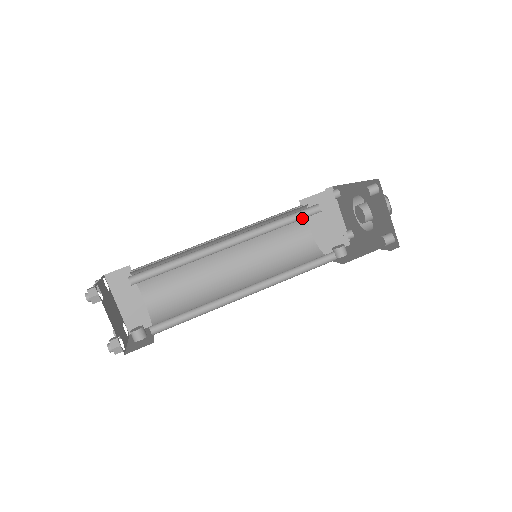
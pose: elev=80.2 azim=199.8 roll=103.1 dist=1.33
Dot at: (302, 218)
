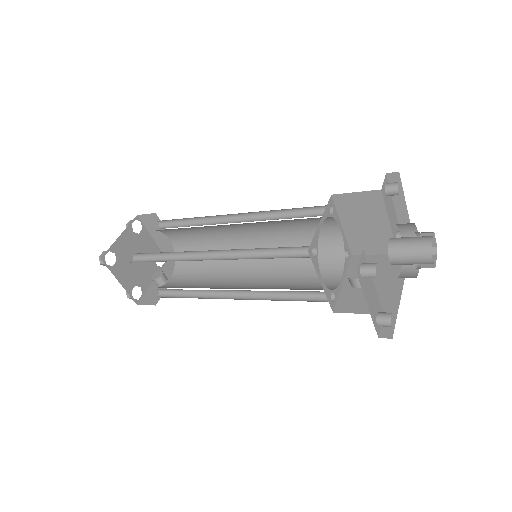
Dot at: (292, 254)
